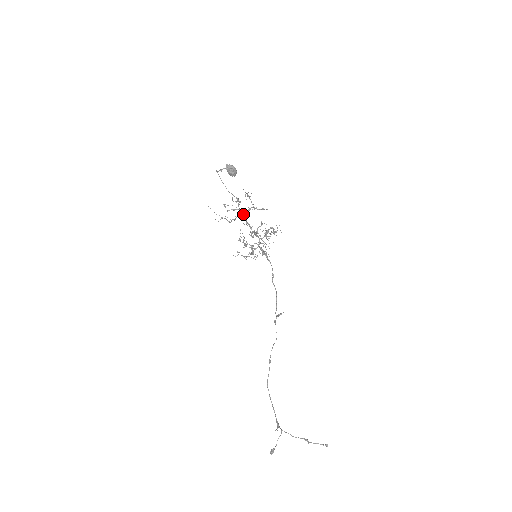
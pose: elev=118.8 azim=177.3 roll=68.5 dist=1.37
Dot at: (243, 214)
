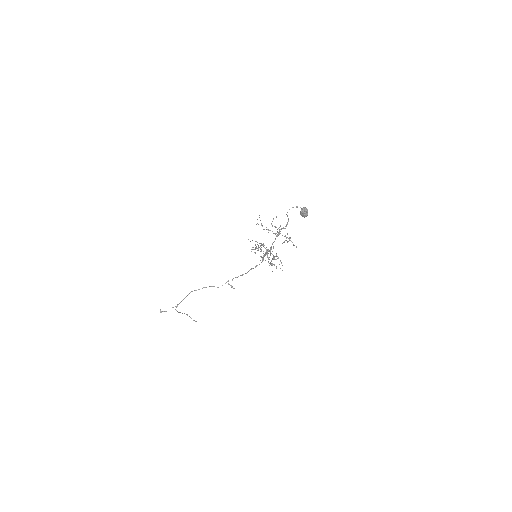
Dot at: (278, 235)
